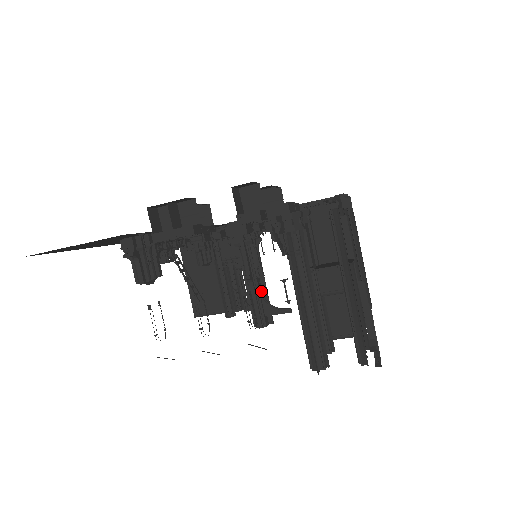
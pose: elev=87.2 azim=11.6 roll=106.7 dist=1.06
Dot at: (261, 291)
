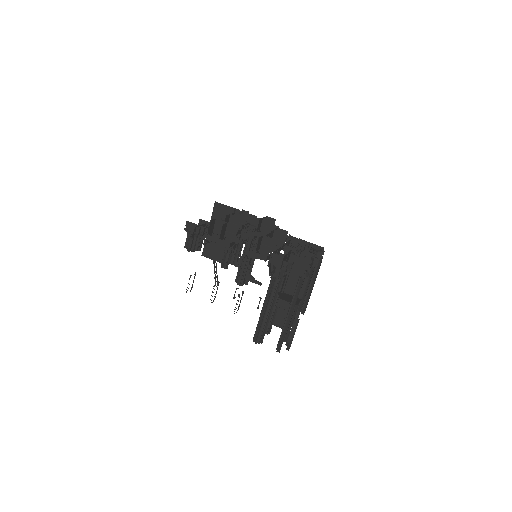
Dot at: (250, 264)
